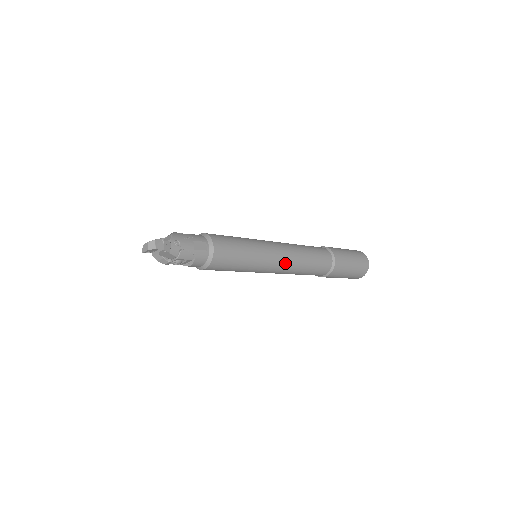
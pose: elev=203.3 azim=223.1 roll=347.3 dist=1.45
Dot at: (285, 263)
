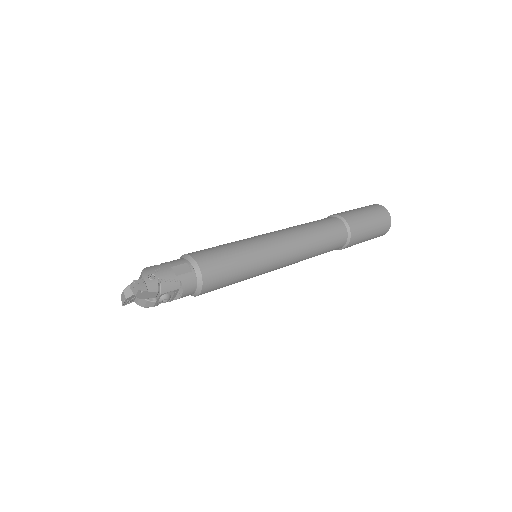
Dot at: (291, 249)
